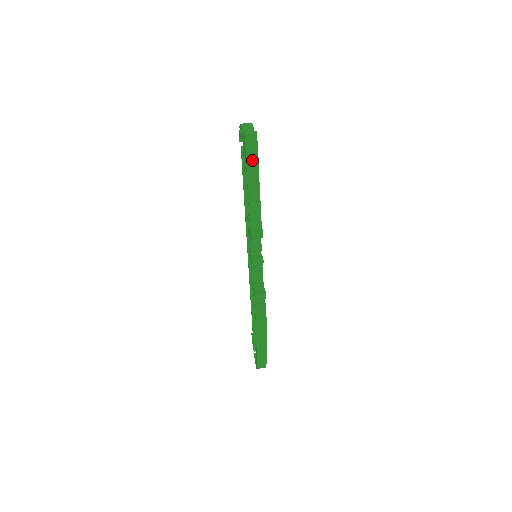
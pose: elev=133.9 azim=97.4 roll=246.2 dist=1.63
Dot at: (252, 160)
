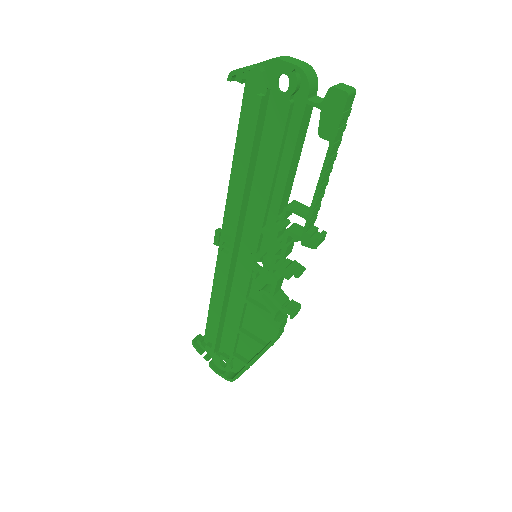
Dot at: (339, 135)
